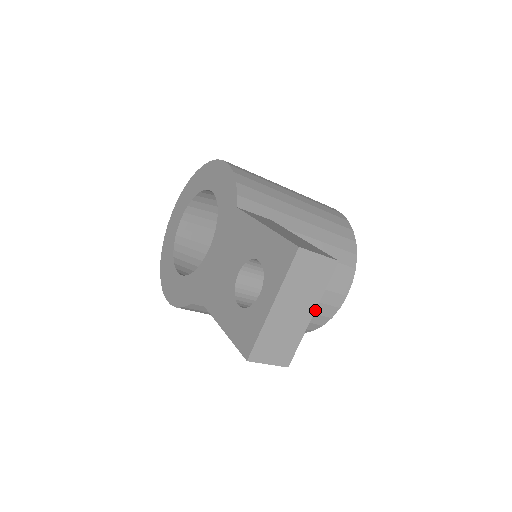
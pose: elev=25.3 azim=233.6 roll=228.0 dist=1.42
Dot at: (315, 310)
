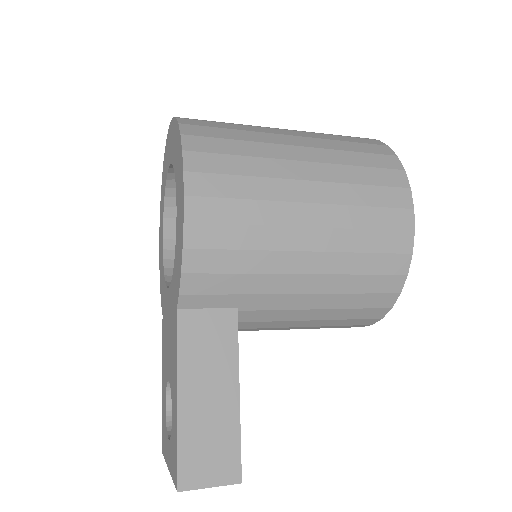
Dot at: occluded
